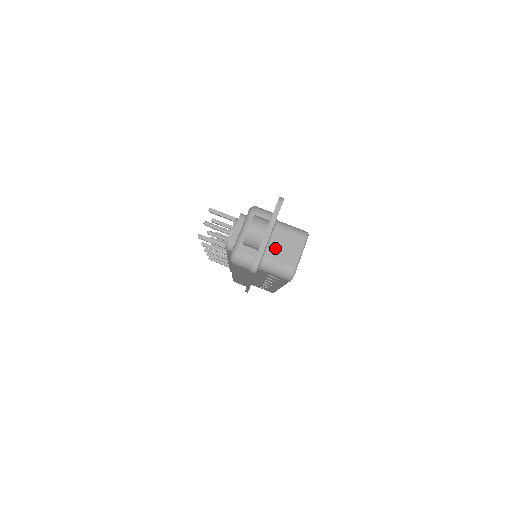
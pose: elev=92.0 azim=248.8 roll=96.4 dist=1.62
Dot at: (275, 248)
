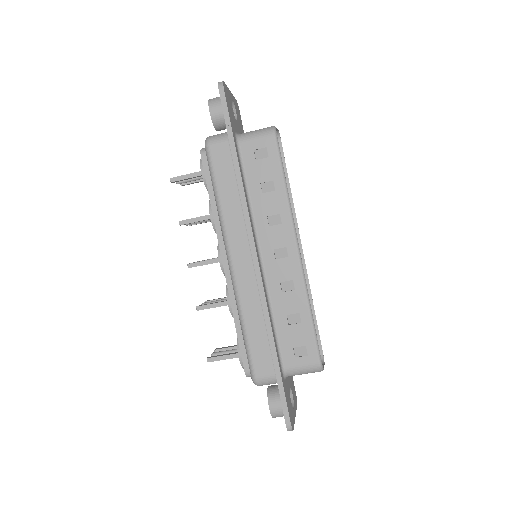
Dot at: occluded
